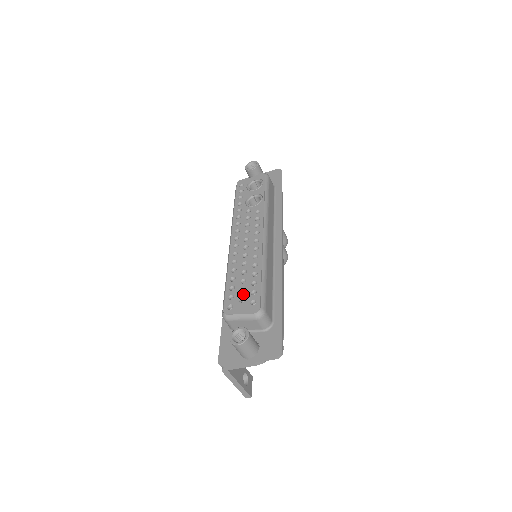
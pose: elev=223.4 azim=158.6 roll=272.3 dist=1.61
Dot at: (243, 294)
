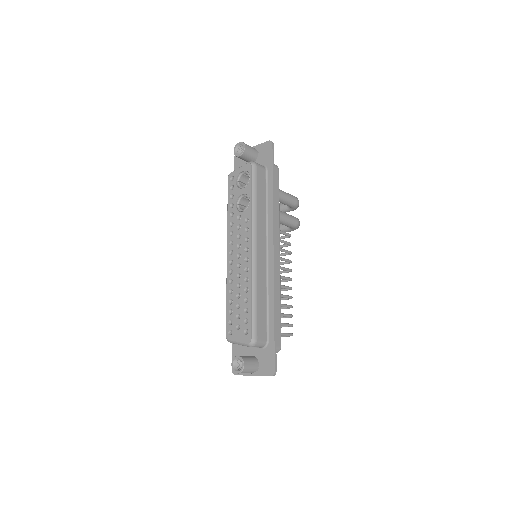
Dot at: (238, 321)
